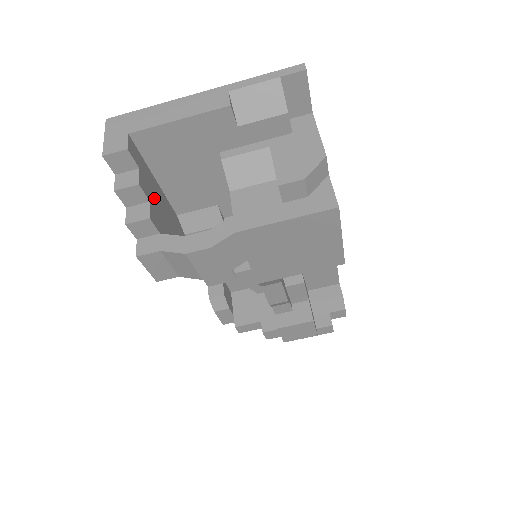
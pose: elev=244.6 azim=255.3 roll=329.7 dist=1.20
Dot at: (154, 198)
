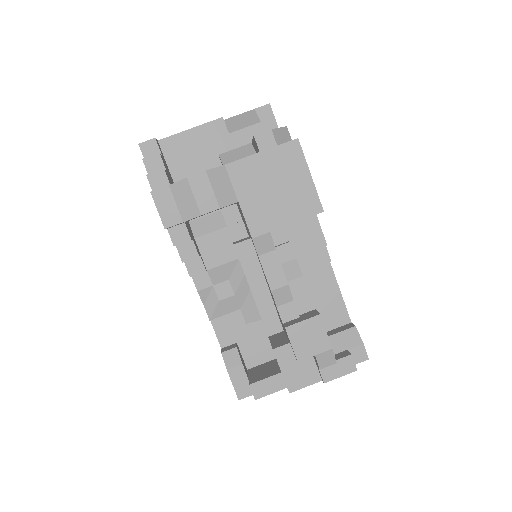
Dot at: (170, 178)
